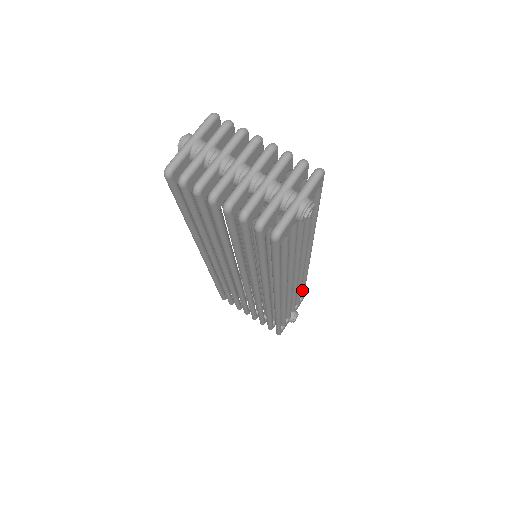
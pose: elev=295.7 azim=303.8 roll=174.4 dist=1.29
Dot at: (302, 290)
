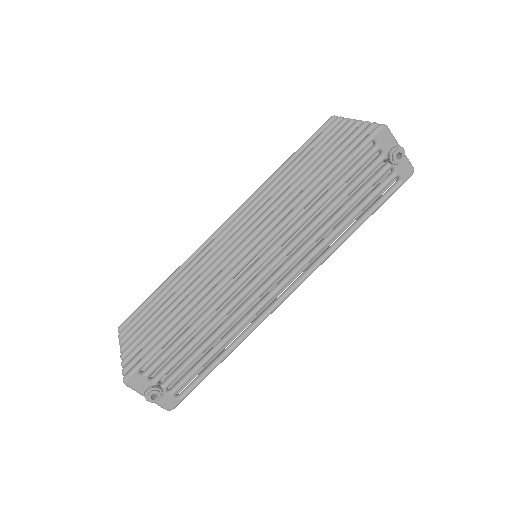
Dot at: (205, 371)
